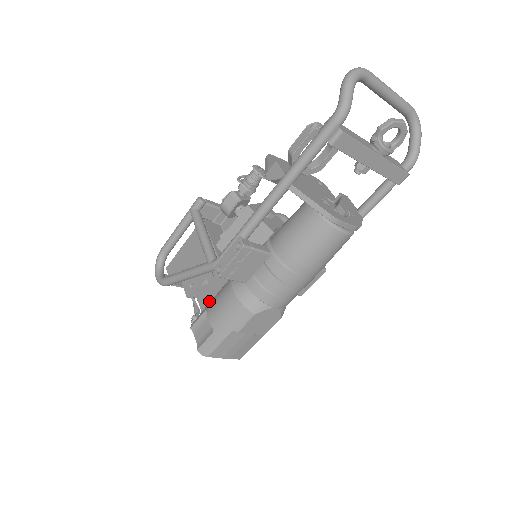
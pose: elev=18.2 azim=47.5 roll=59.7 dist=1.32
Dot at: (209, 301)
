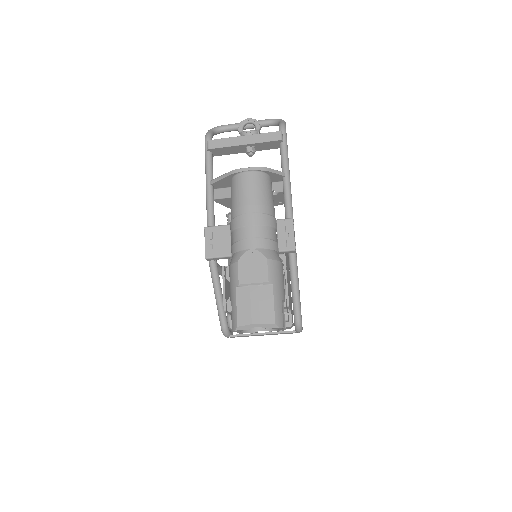
Dot at: occluded
